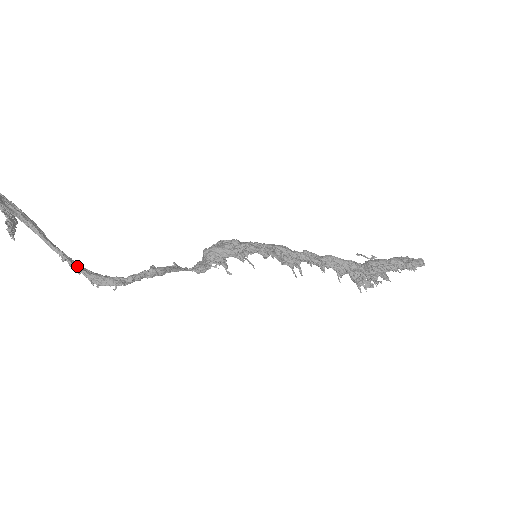
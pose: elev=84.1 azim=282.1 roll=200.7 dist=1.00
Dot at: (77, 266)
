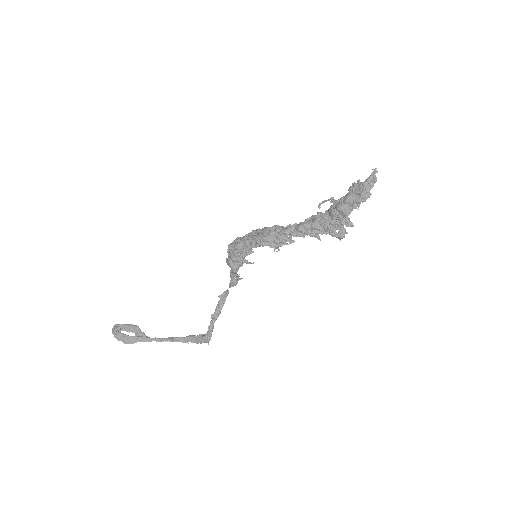
Dot at: (183, 341)
